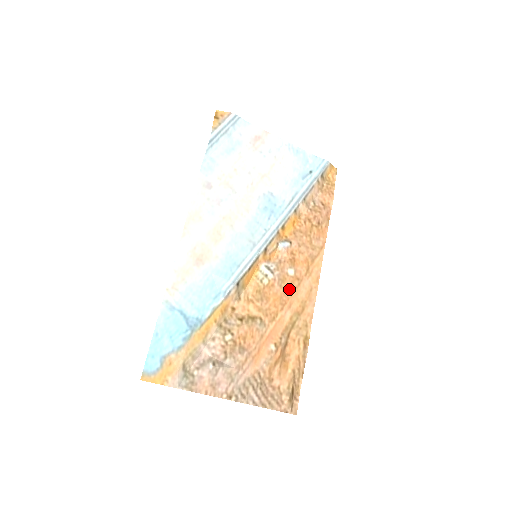
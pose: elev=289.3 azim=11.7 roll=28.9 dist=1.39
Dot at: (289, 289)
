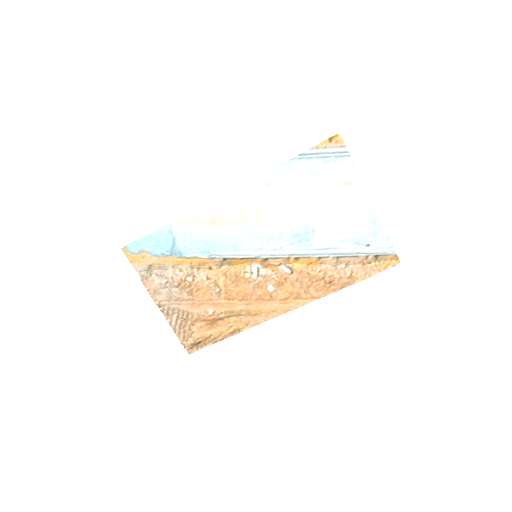
Dot at: (258, 295)
